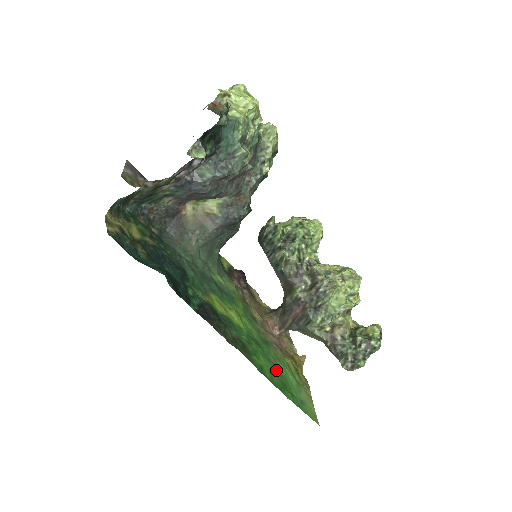
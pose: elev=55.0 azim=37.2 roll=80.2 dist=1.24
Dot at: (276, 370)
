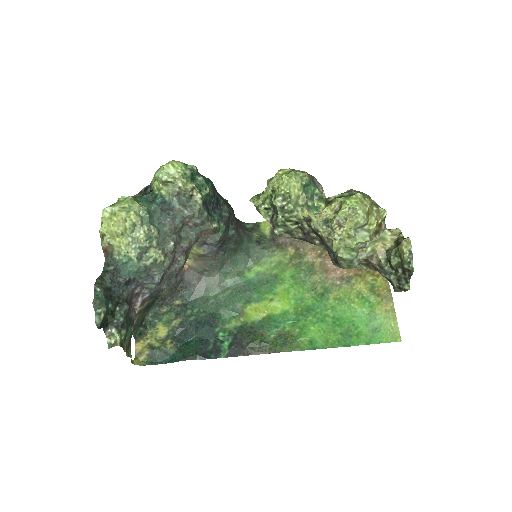
Dot at: (334, 324)
